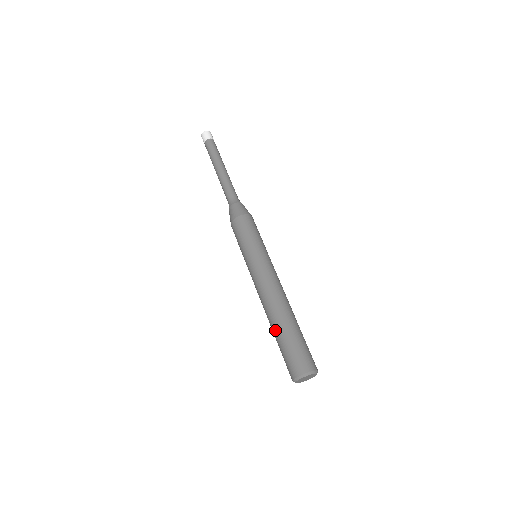
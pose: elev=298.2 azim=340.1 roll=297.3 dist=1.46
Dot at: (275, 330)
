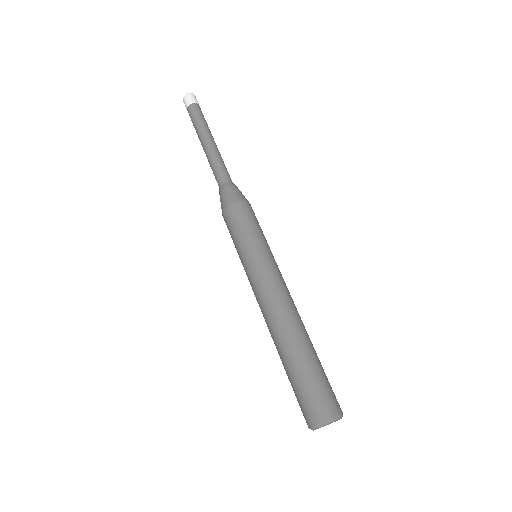
Dot at: occluded
